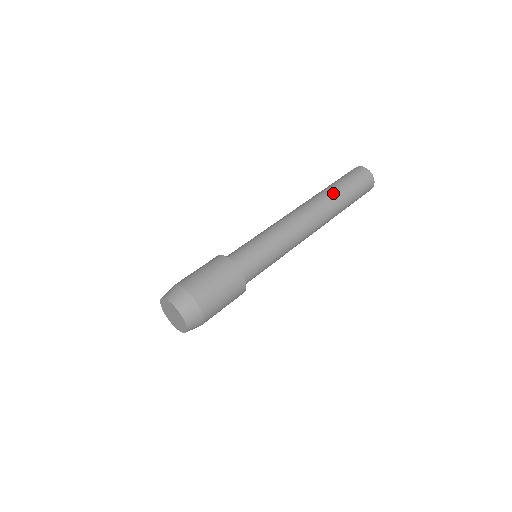
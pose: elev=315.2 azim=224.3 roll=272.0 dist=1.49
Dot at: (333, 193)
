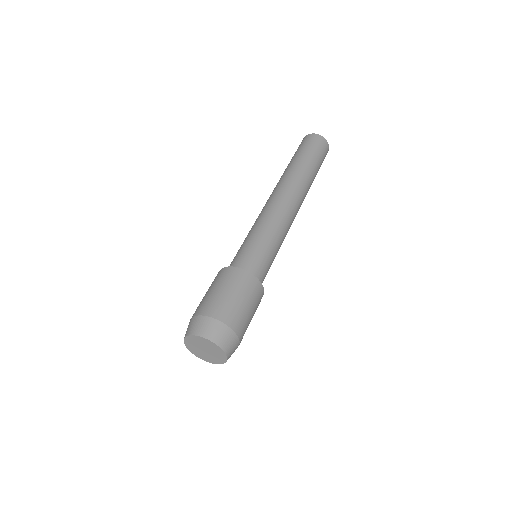
Dot at: (309, 174)
